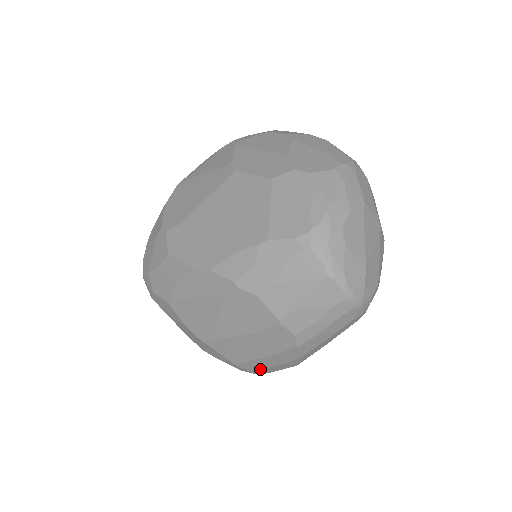
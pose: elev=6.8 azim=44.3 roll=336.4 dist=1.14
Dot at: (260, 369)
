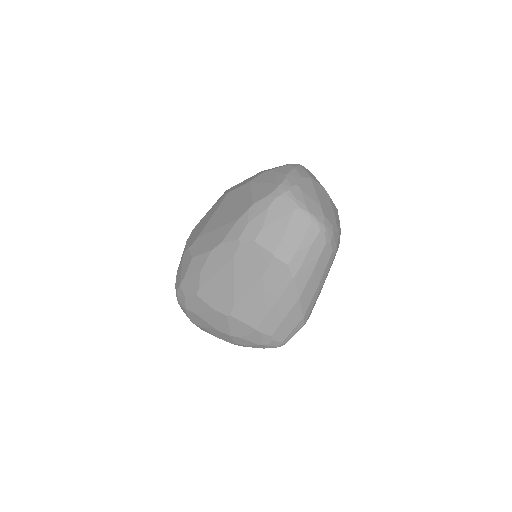
Dot at: (276, 328)
